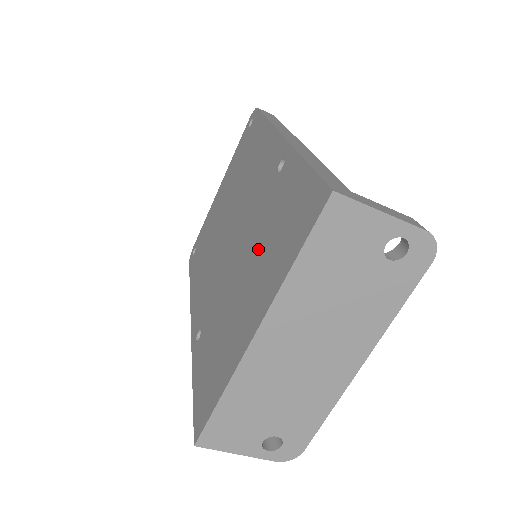
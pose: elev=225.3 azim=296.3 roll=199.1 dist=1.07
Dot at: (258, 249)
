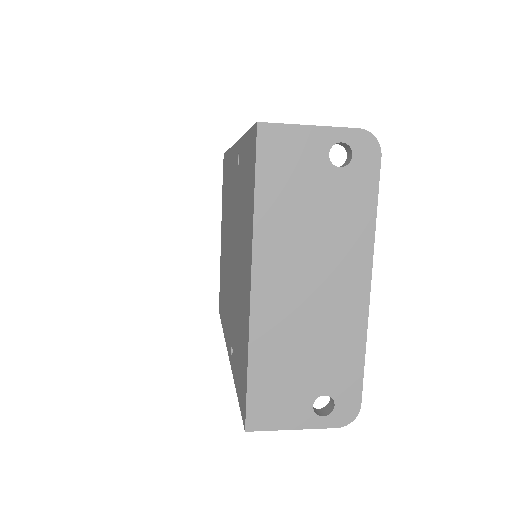
Dot at: (241, 229)
